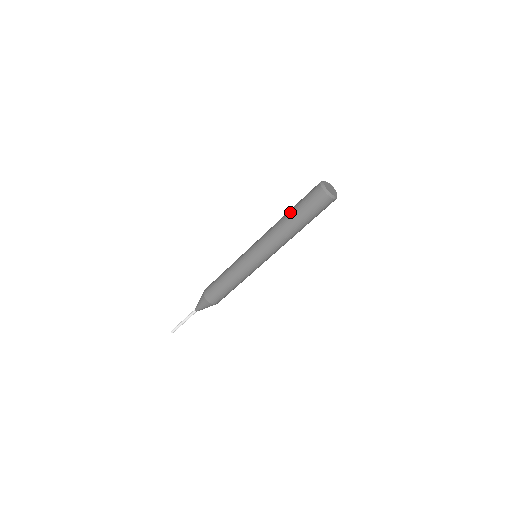
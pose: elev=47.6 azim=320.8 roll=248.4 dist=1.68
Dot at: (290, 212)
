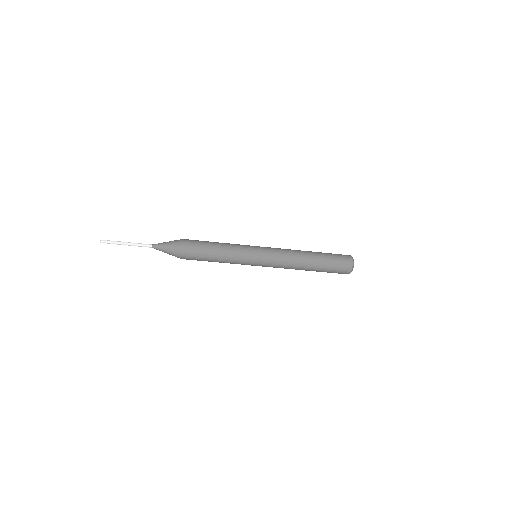
Dot at: occluded
